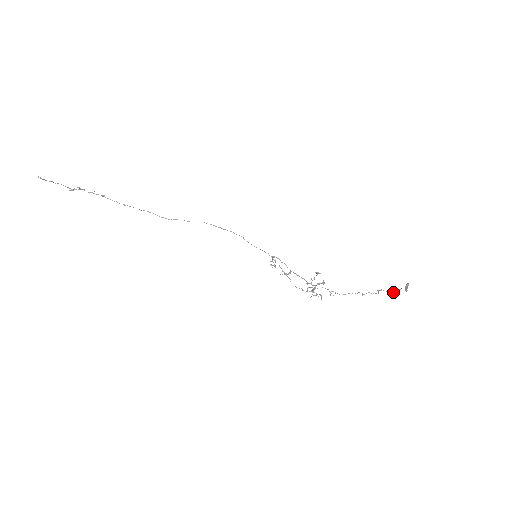
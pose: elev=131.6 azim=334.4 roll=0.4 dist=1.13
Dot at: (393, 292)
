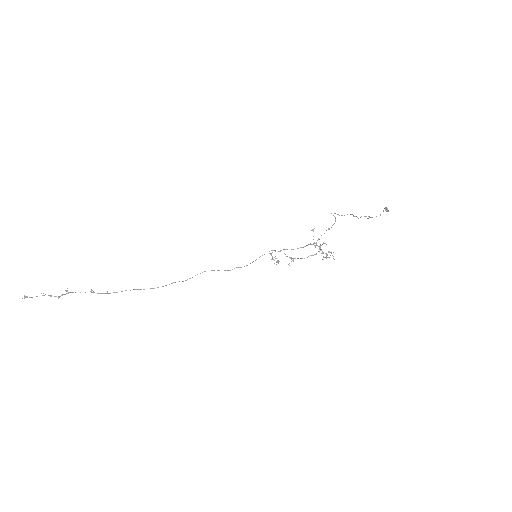
Dot at: (380, 215)
